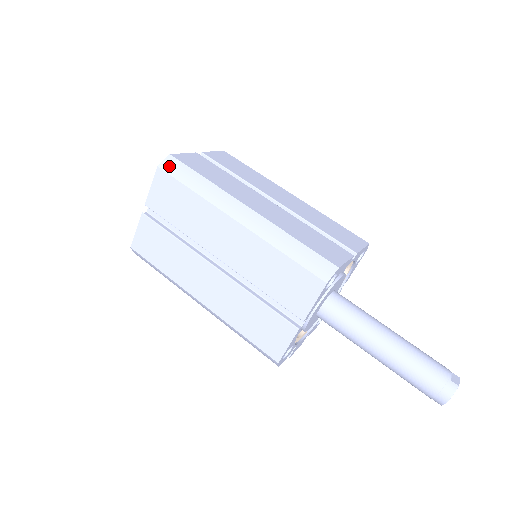
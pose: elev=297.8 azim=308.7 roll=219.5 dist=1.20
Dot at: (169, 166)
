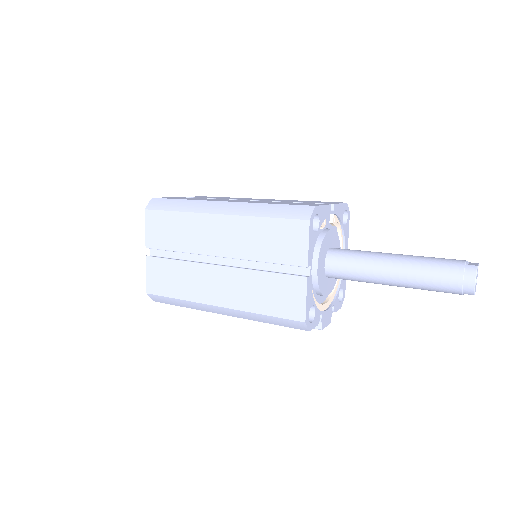
Dot at: (154, 205)
